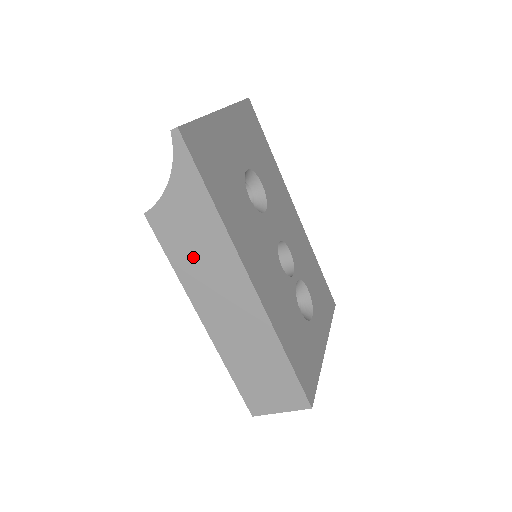
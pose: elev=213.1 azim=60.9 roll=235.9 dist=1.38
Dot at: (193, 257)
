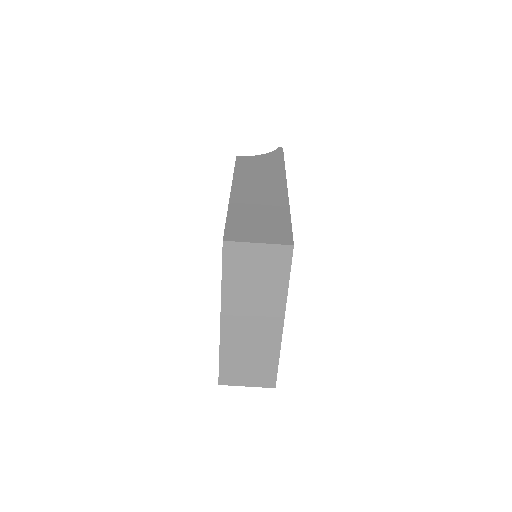
Dot at: (253, 171)
